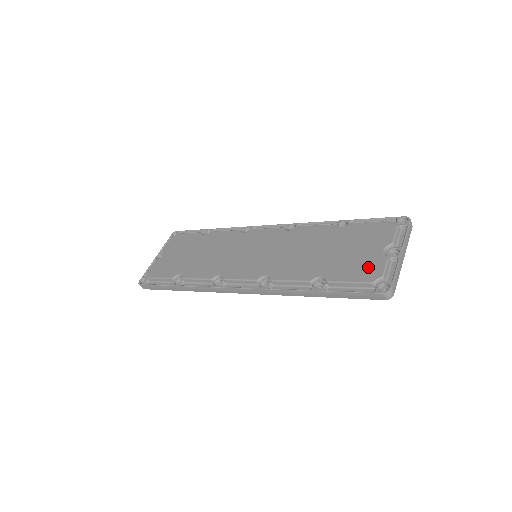
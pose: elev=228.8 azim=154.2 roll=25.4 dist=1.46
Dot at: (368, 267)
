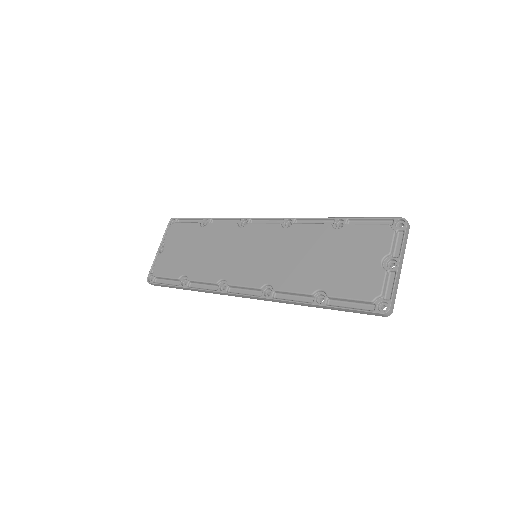
Dot at: (366, 282)
